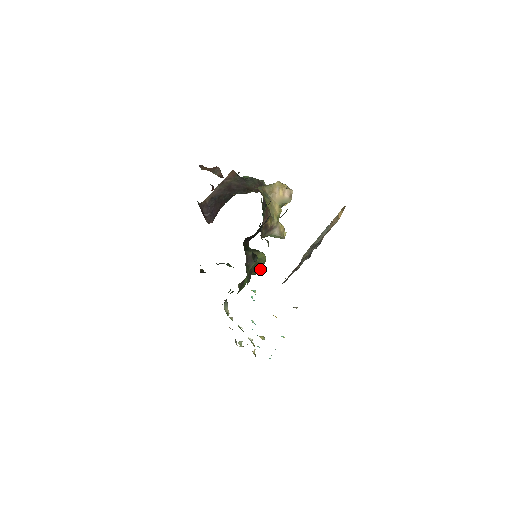
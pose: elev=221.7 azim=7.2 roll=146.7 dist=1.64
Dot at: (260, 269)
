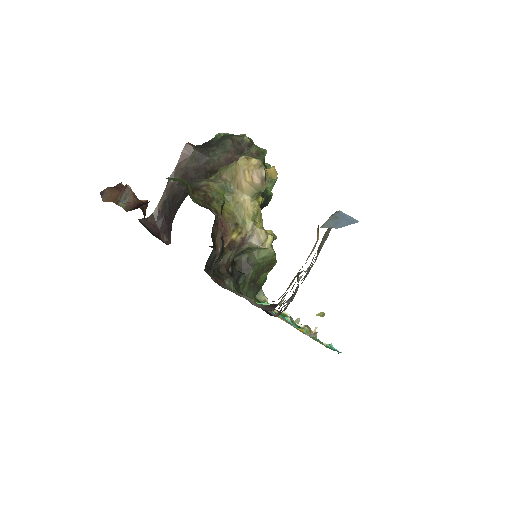
Dot at: (272, 265)
